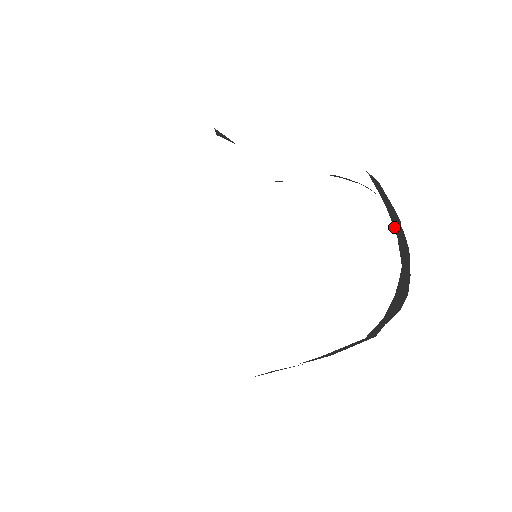
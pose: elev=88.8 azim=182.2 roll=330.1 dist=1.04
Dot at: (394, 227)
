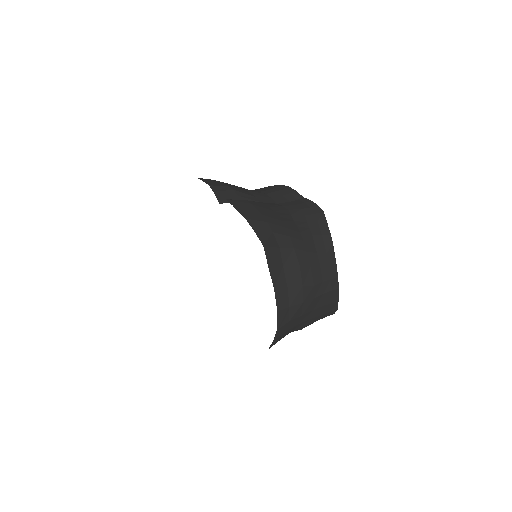
Dot at: (290, 301)
